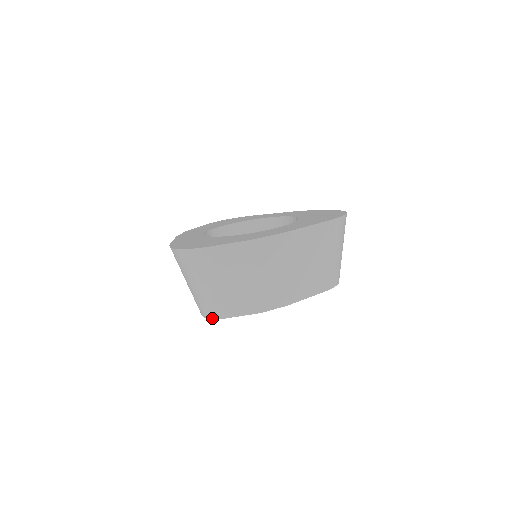
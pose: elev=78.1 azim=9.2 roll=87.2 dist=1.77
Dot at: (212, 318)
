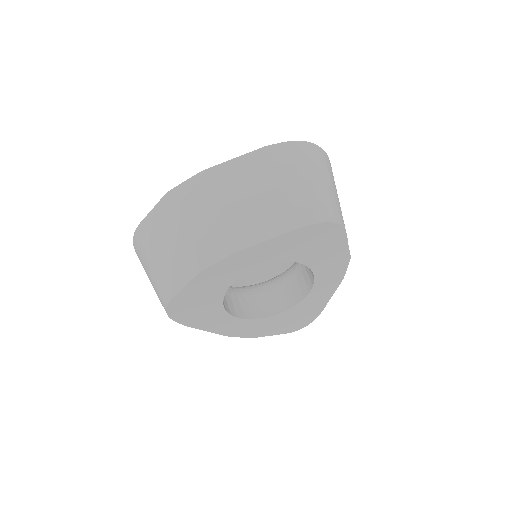
Dot at: (166, 307)
